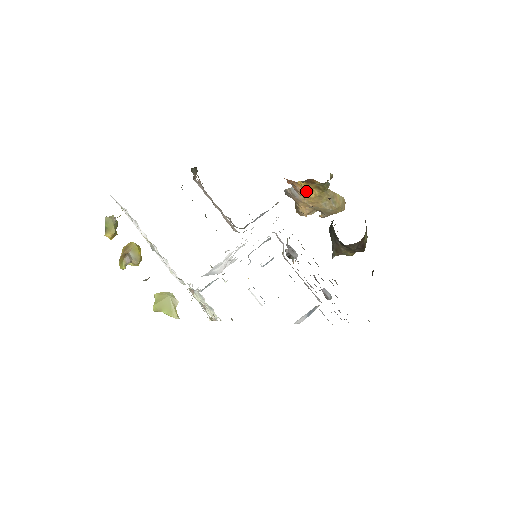
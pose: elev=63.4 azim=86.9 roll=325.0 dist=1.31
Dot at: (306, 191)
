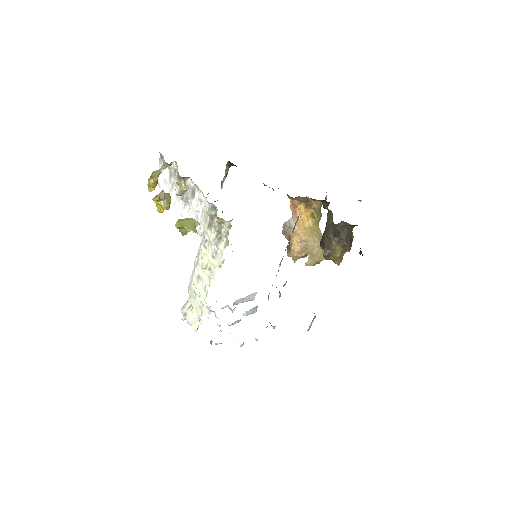
Dot at: (303, 218)
